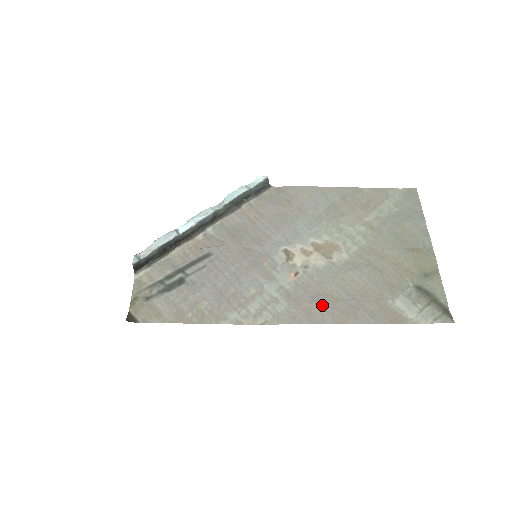
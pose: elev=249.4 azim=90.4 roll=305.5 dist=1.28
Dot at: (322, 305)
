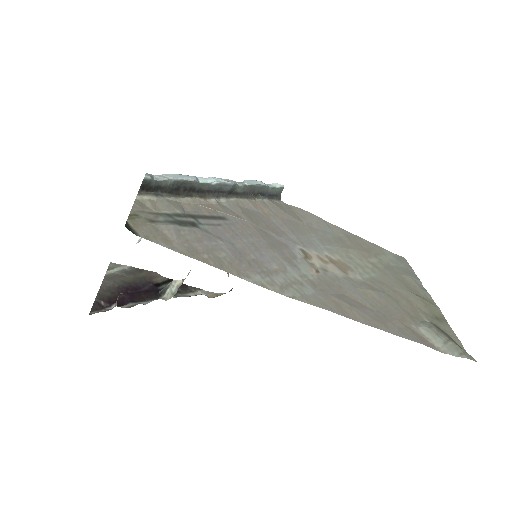
Dot at: (351, 305)
